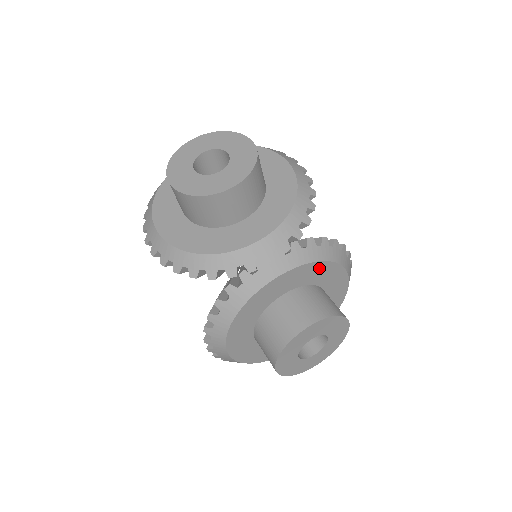
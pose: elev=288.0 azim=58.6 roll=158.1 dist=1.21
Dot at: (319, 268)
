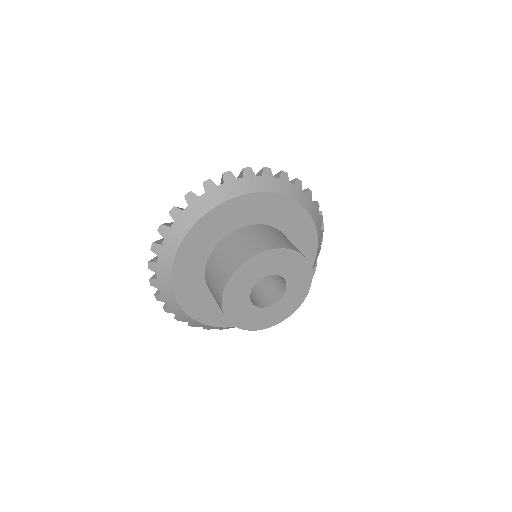
Dot at: occluded
